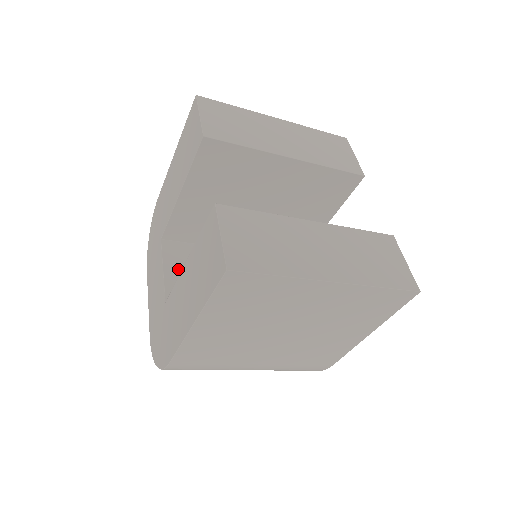
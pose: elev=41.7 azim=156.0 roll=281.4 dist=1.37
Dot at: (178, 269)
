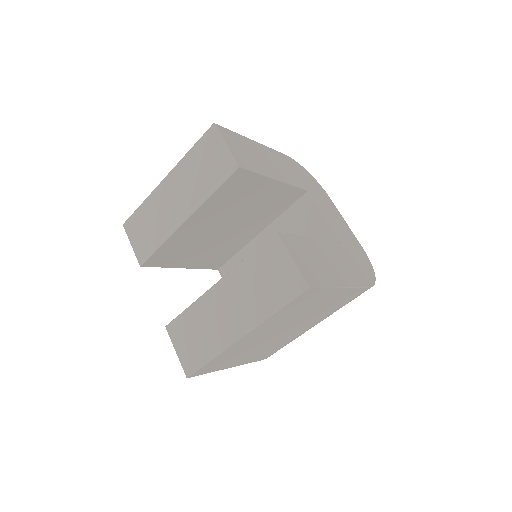
Dot at: occluded
